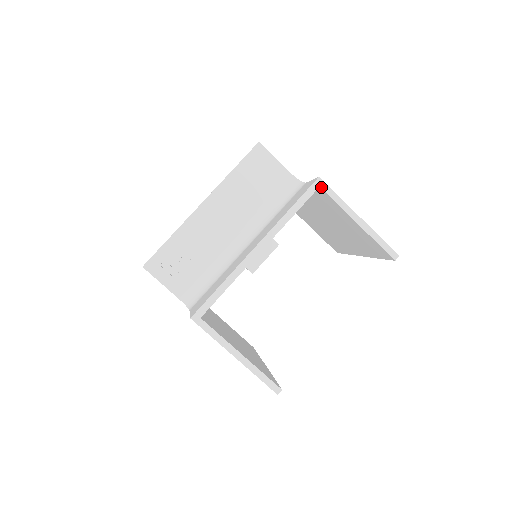
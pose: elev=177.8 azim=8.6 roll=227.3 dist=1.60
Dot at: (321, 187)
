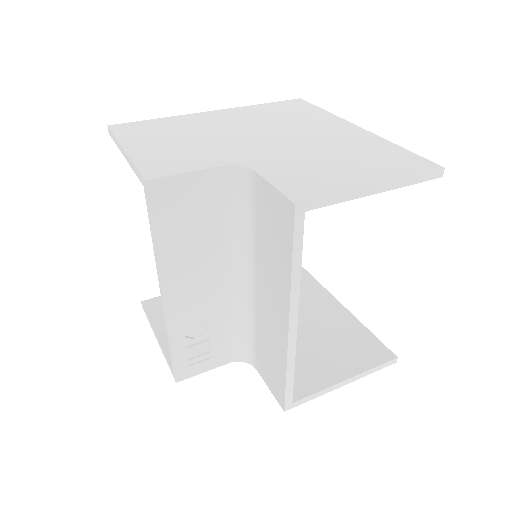
Dot at: (307, 210)
